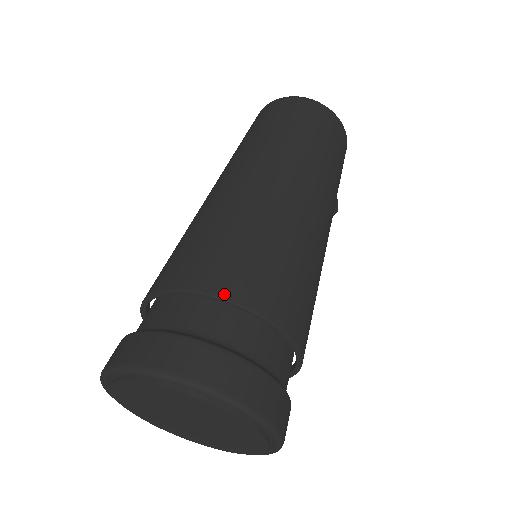
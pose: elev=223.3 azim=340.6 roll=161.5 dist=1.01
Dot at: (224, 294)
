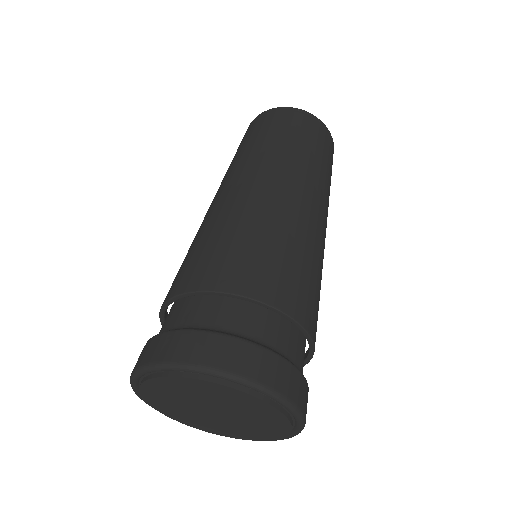
Dot at: (310, 331)
